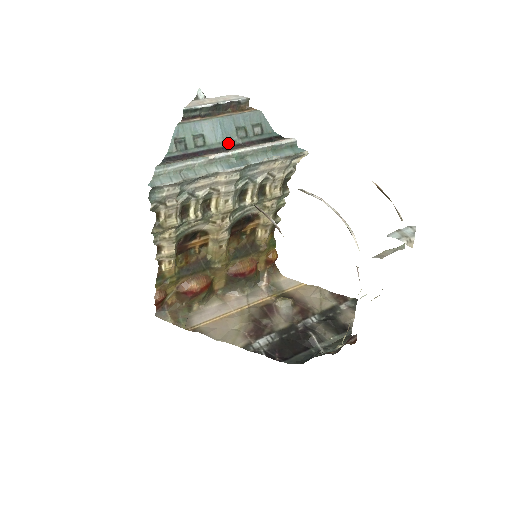
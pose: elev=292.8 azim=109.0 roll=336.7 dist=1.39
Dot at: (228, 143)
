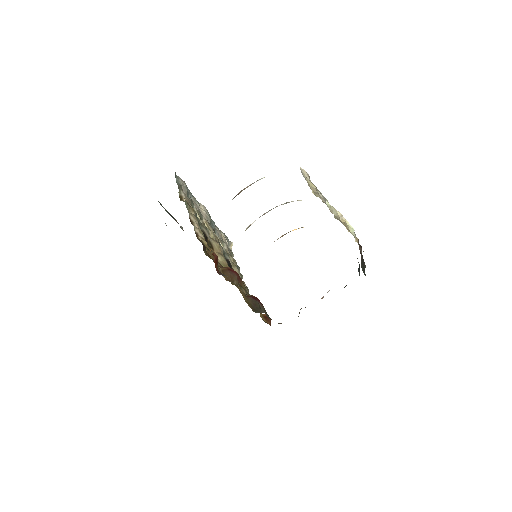
Dot at: occluded
